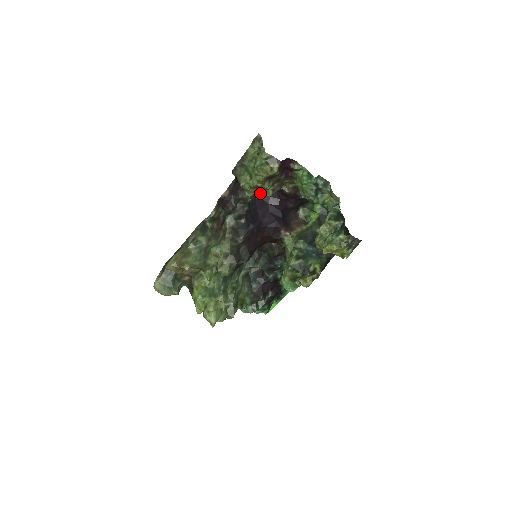
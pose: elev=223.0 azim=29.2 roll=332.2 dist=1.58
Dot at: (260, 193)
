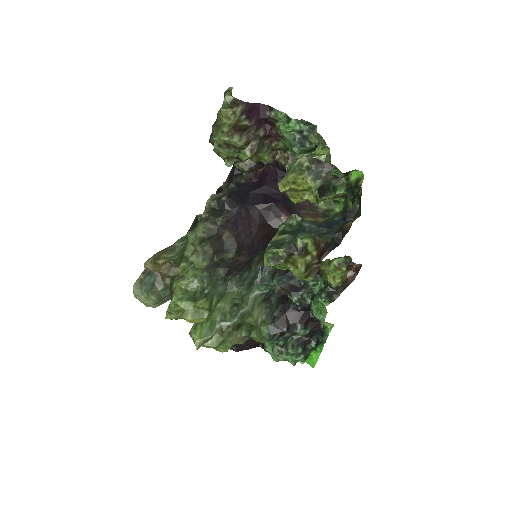
Dot at: (251, 169)
